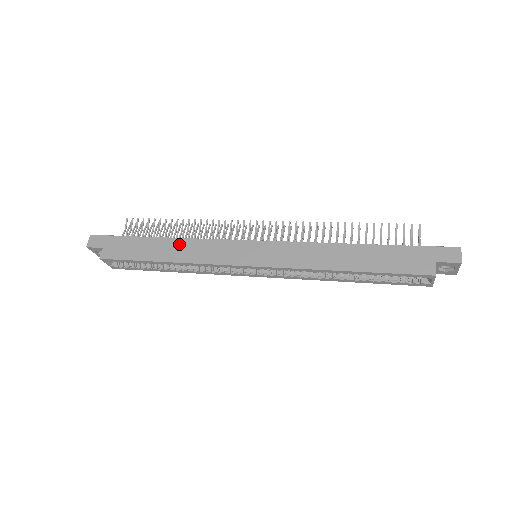
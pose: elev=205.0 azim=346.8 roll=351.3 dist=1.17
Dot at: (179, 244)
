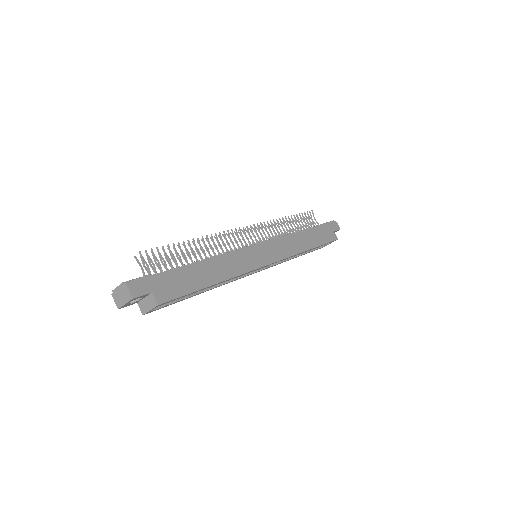
Dot at: (216, 263)
